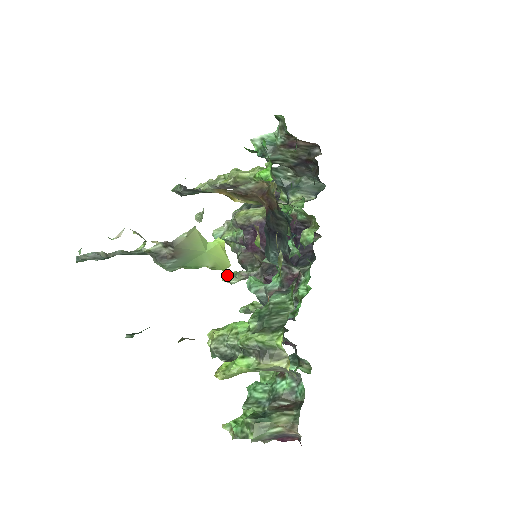
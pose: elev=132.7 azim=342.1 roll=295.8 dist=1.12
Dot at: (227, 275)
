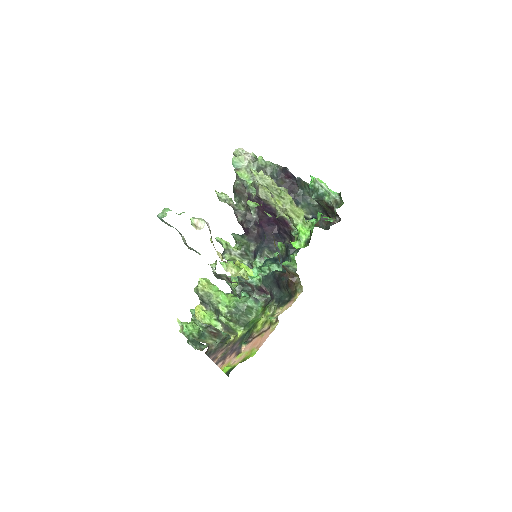
Dot at: (221, 193)
